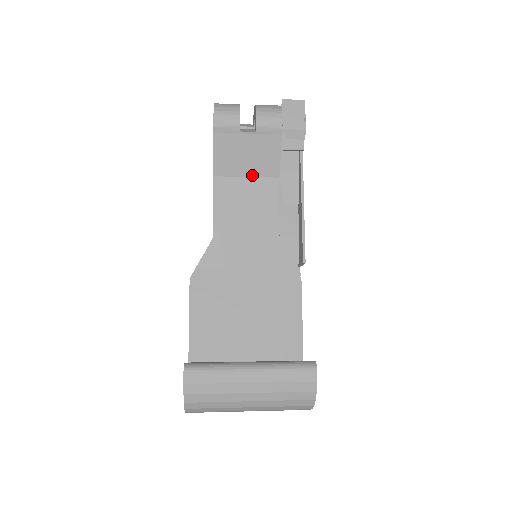
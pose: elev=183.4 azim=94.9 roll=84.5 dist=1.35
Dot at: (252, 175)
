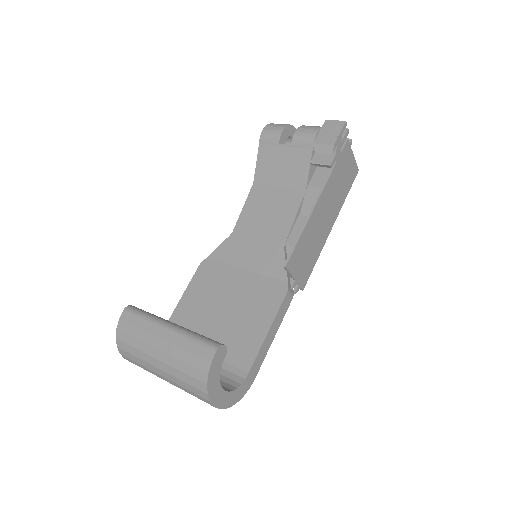
Dot at: (283, 186)
